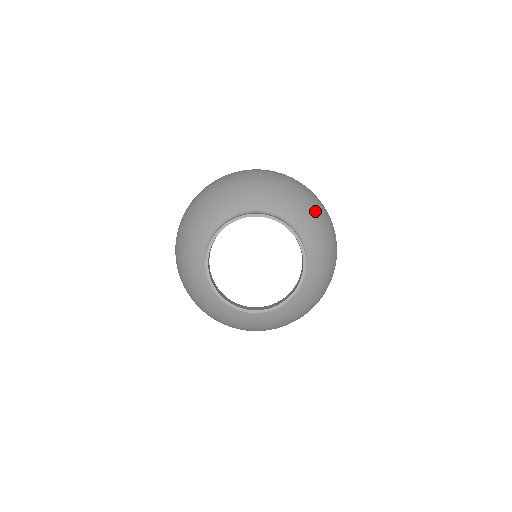
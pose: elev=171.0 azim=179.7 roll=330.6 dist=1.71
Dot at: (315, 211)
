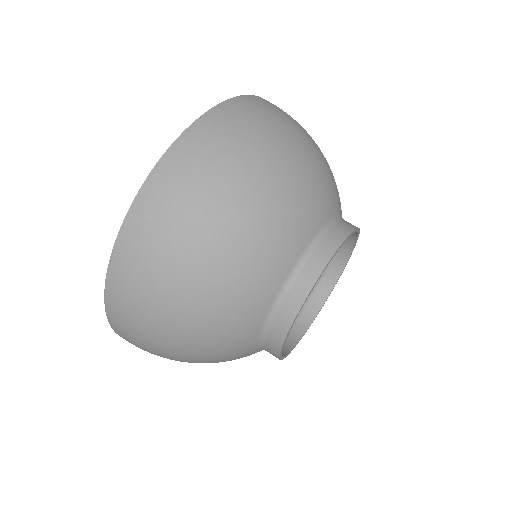
Dot at: occluded
